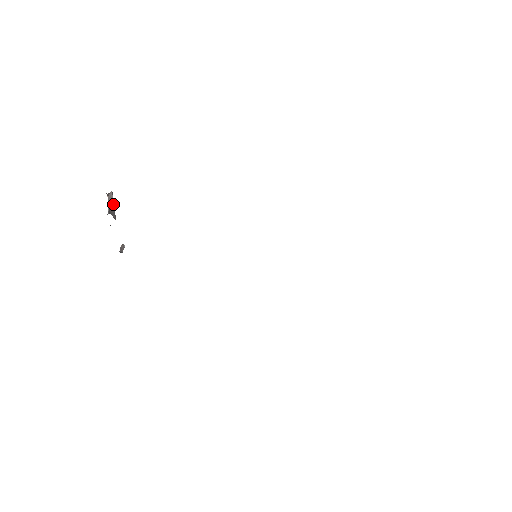
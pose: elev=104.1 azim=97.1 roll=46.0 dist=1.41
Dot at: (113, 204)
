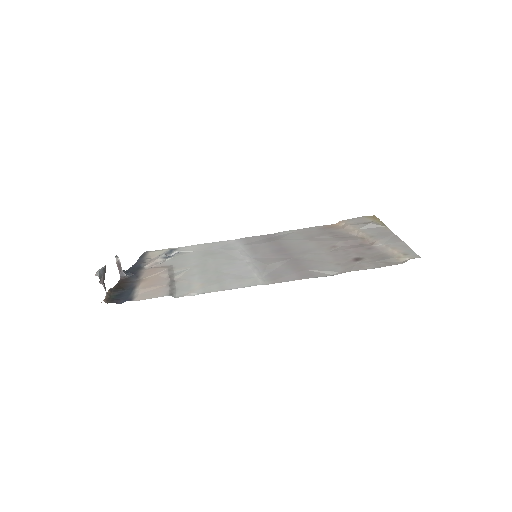
Dot at: (103, 275)
